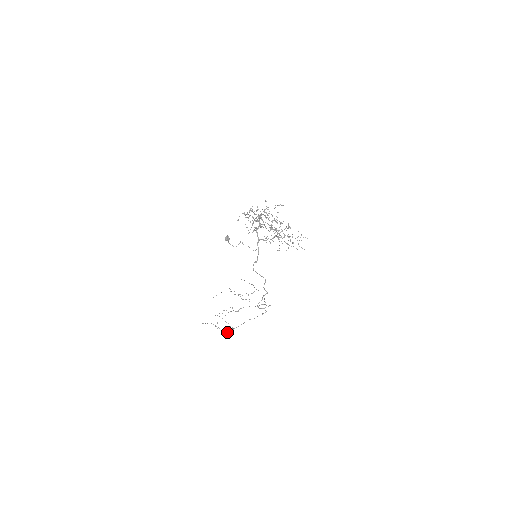
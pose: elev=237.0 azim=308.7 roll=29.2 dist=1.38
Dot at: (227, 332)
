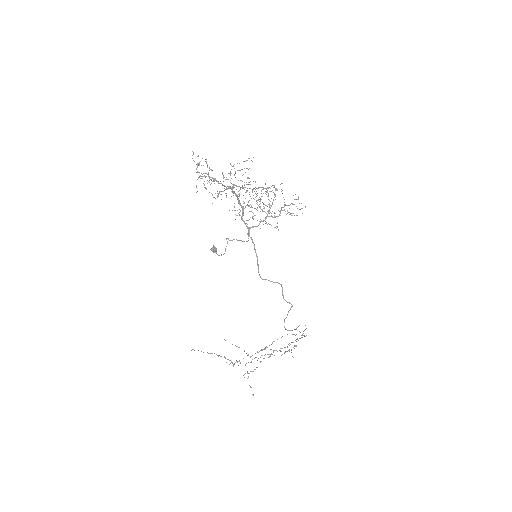
Dot at: (240, 363)
